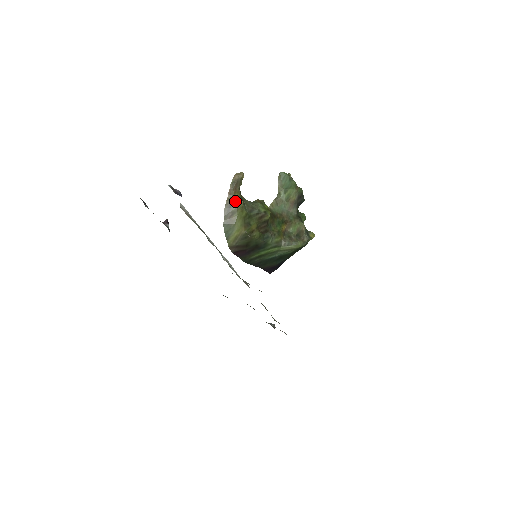
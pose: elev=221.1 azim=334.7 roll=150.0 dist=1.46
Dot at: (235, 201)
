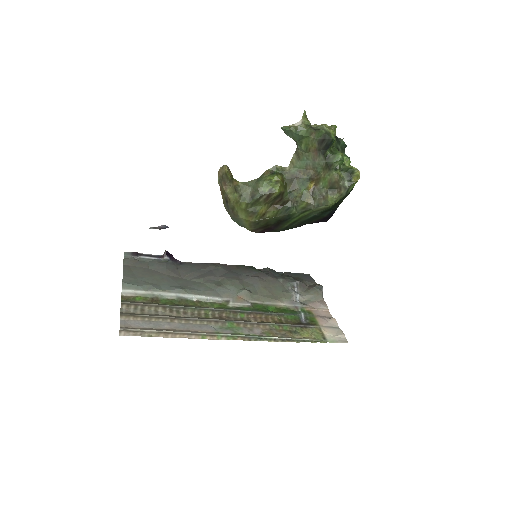
Dot at: (228, 198)
